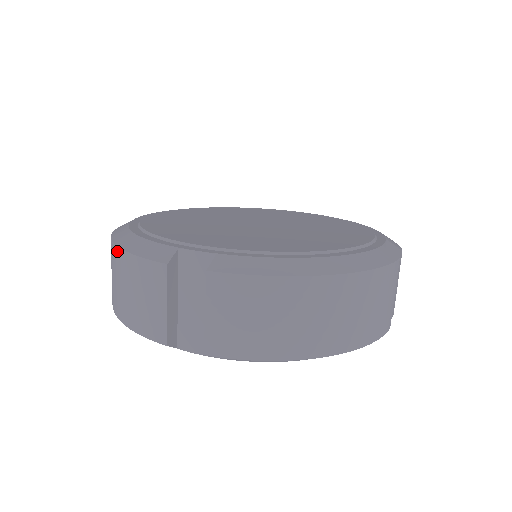
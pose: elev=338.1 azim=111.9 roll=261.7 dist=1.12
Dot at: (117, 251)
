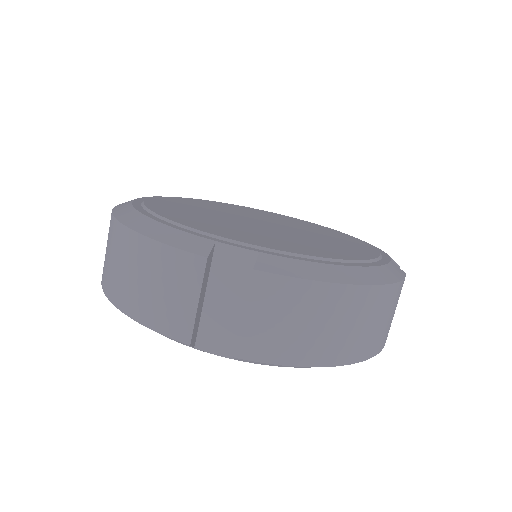
Dot at: (133, 236)
